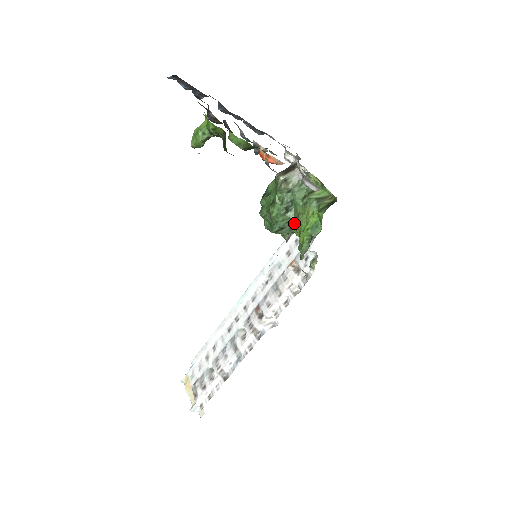
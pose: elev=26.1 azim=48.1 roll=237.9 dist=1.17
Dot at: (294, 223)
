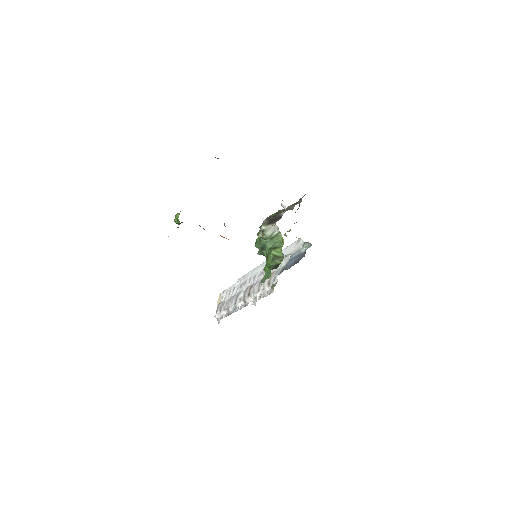
Dot at: occluded
